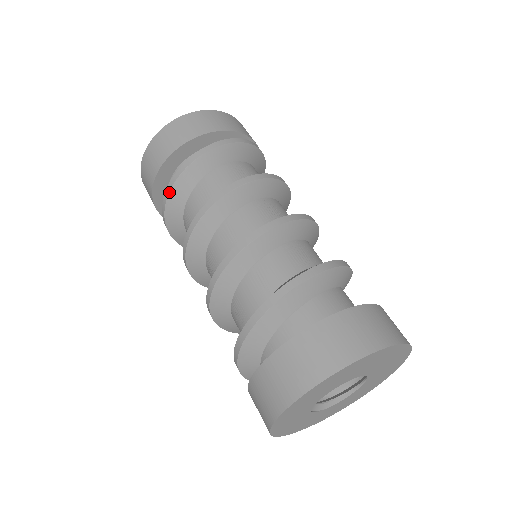
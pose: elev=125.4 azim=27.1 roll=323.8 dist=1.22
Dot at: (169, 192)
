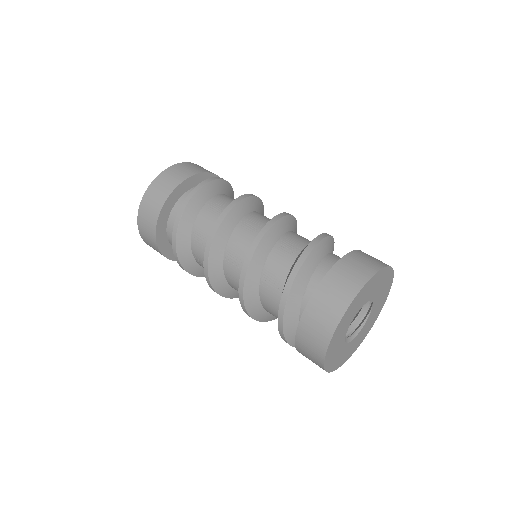
Dot at: (185, 207)
